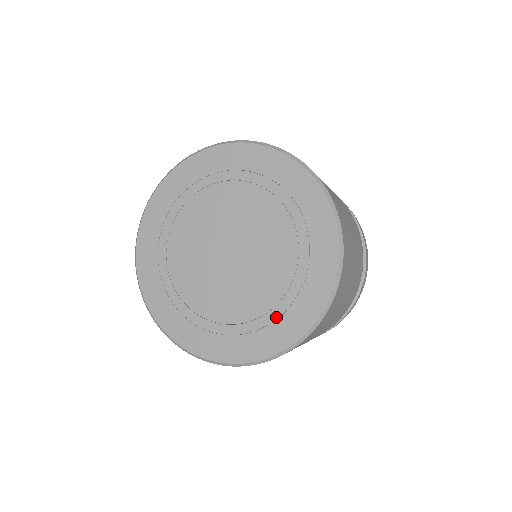
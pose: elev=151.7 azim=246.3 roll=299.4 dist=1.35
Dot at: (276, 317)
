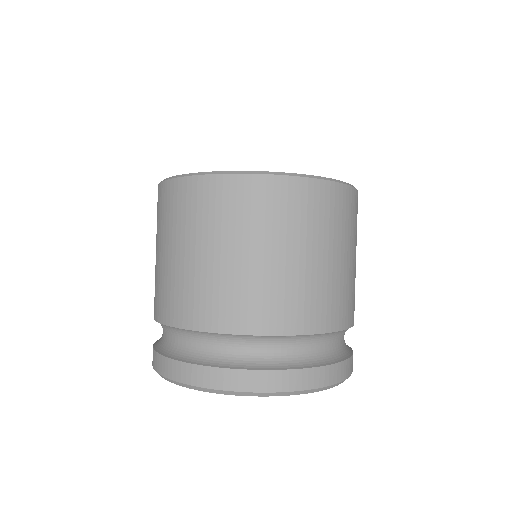
Dot at: occluded
